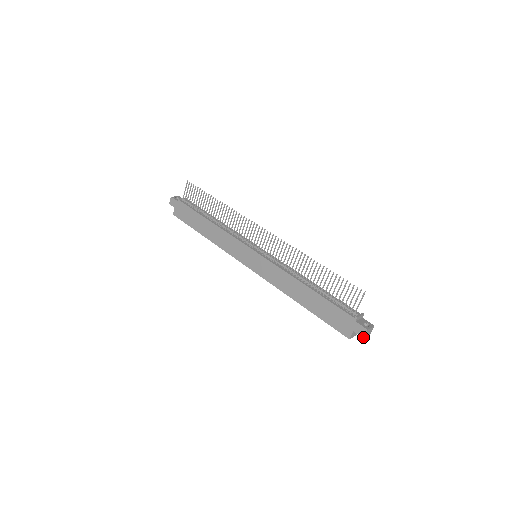
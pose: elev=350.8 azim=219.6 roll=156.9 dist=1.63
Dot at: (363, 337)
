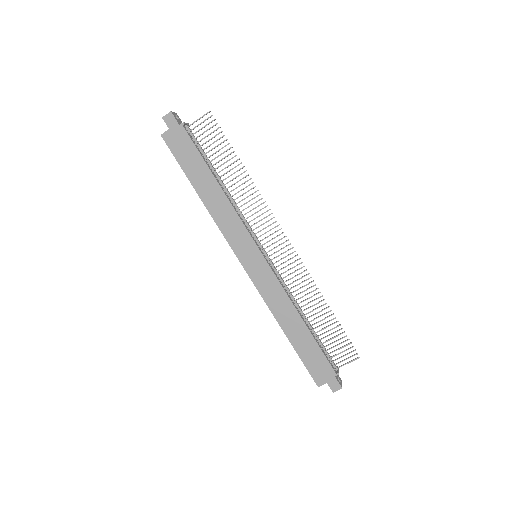
Dot at: occluded
